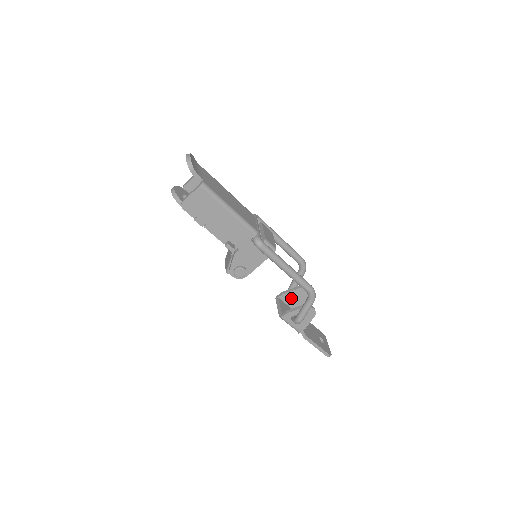
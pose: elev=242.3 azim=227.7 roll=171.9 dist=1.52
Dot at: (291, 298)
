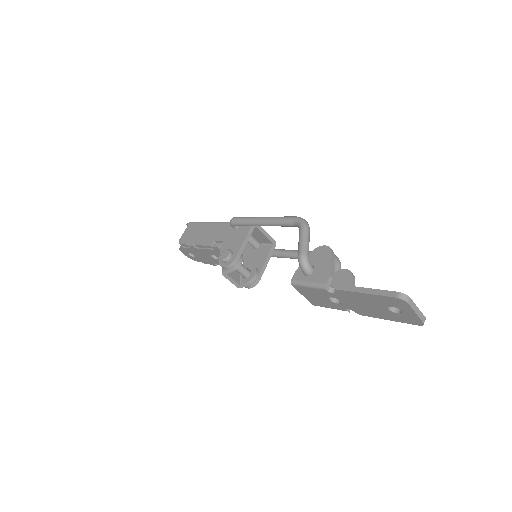
Dot at: occluded
